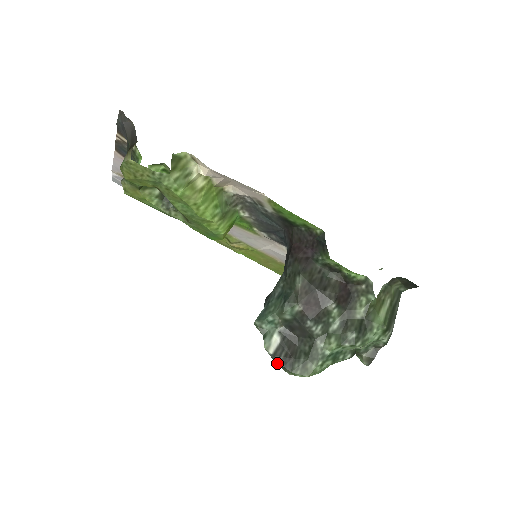
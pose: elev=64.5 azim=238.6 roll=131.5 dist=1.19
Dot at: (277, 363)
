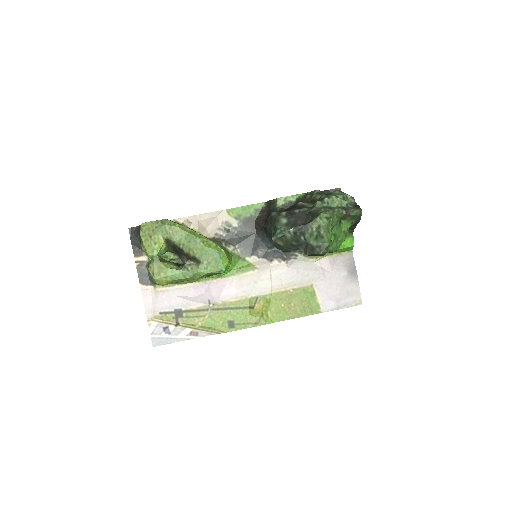
Dot at: (302, 230)
